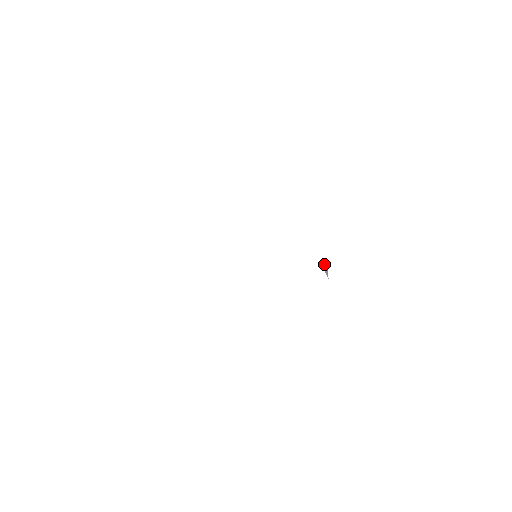
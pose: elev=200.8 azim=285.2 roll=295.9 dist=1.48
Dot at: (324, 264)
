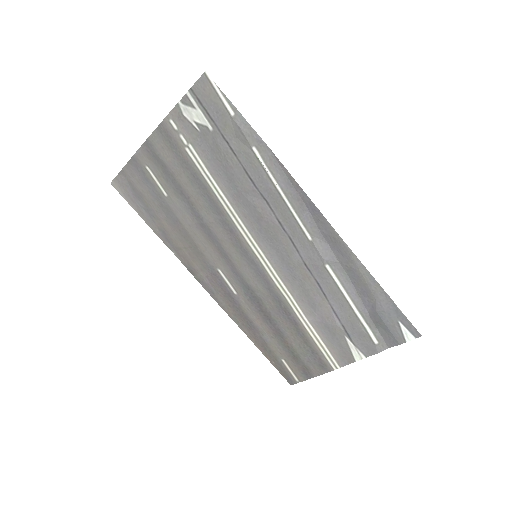
Dot at: (311, 318)
